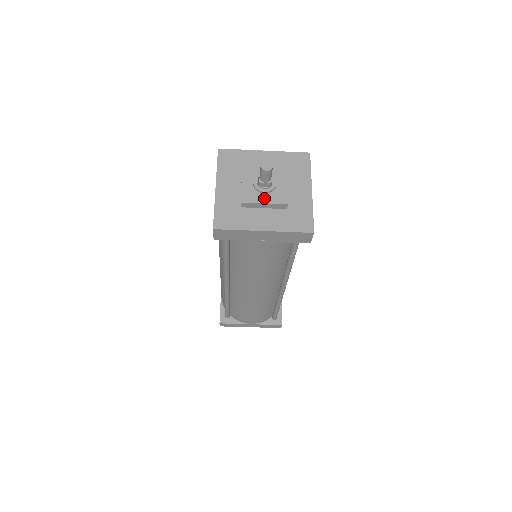
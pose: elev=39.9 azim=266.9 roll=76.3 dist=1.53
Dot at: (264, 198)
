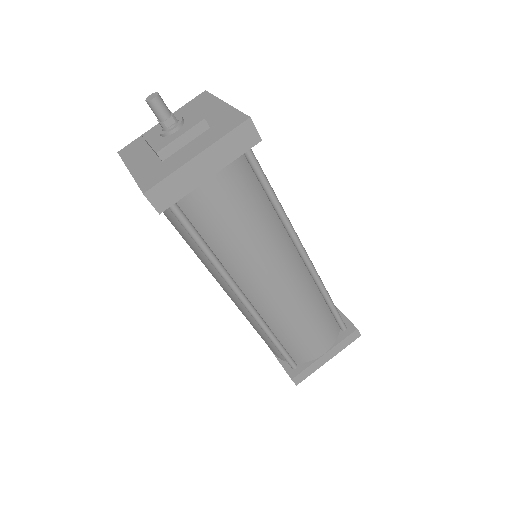
Dot at: (177, 134)
